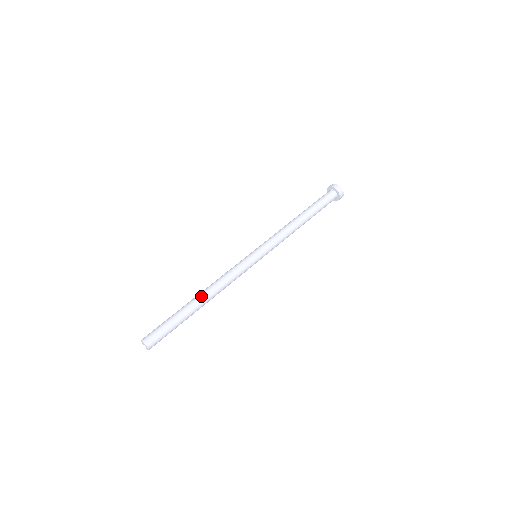
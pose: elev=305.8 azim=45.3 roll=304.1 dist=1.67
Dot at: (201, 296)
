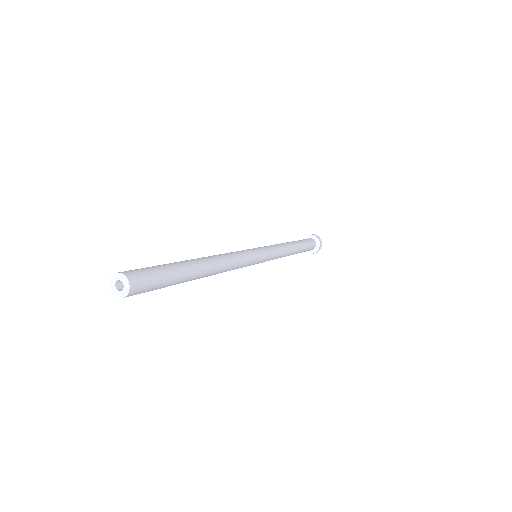
Dot at: (208, 260)
